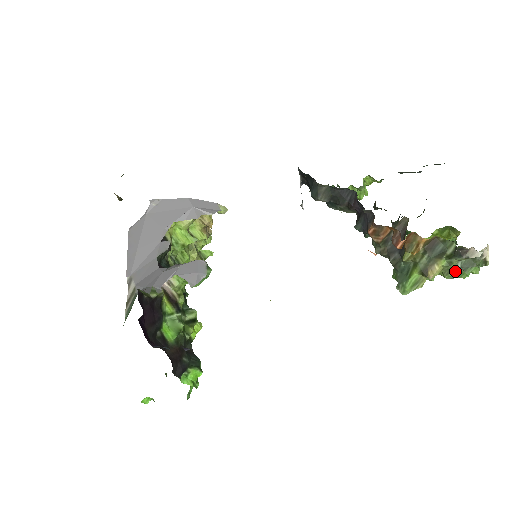
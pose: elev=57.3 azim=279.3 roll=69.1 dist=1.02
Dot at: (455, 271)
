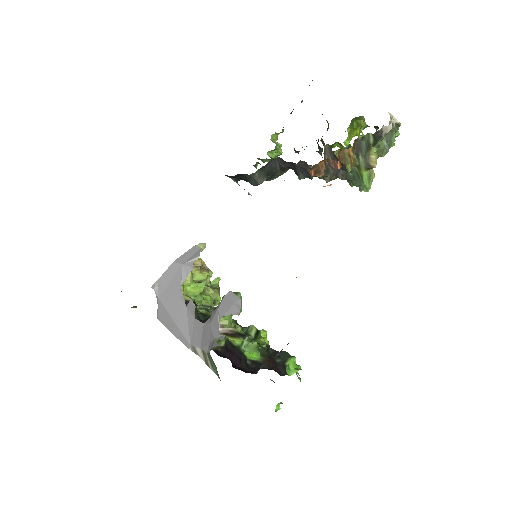
Dot at: (385, 147)
